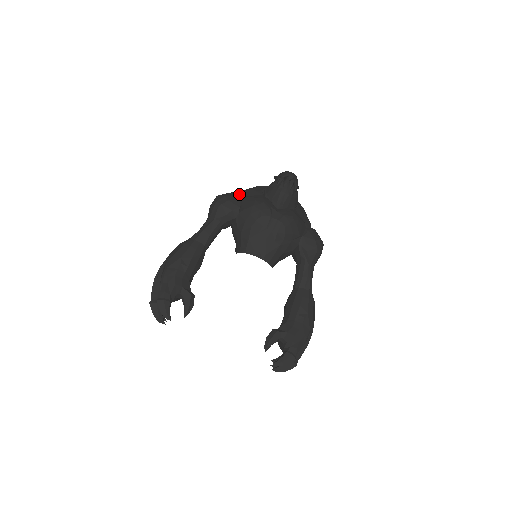
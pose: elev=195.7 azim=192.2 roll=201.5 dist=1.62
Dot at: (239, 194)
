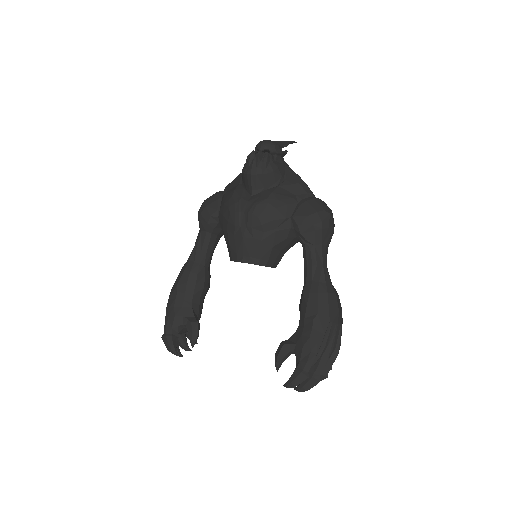
Dot at: (222, 191)
